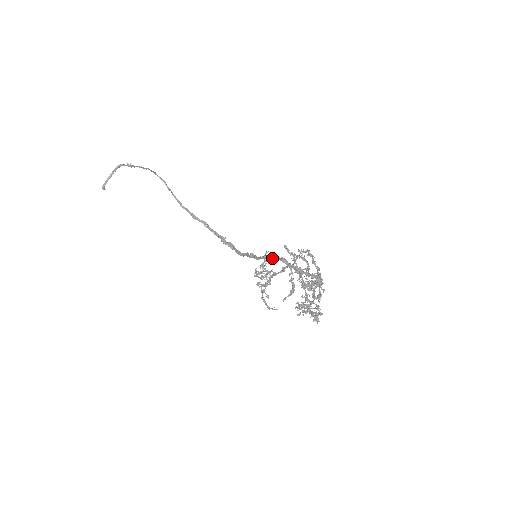
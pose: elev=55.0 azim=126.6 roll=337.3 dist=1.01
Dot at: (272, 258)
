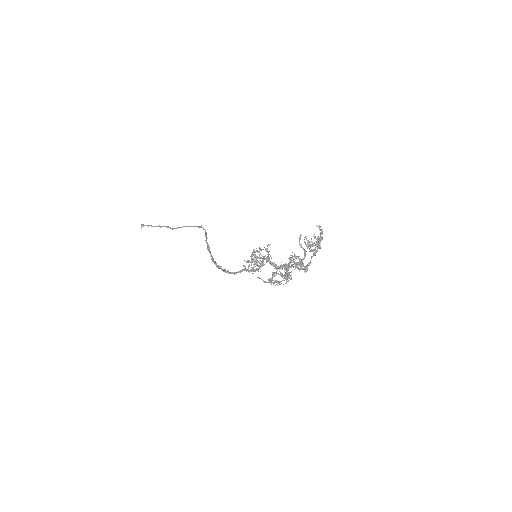
Dot at: occluded
